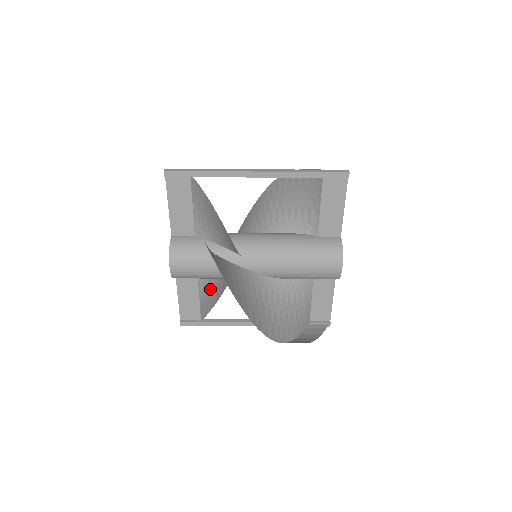
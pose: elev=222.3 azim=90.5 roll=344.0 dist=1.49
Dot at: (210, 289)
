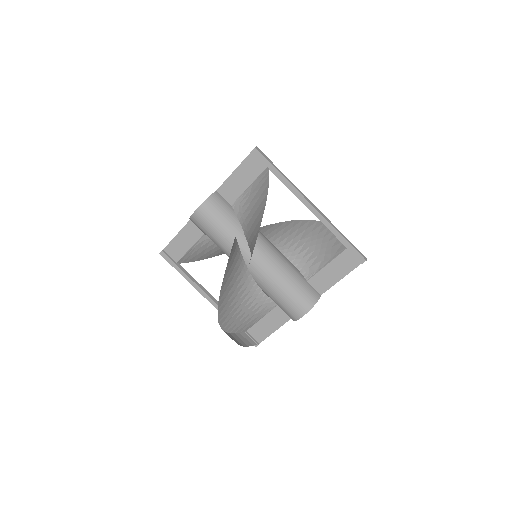
Dot at: (203, 248)
